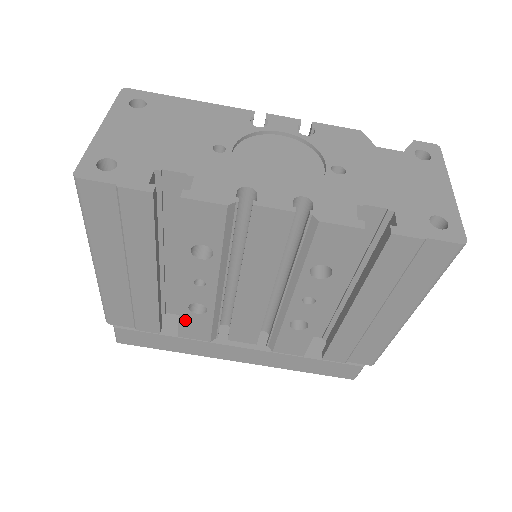
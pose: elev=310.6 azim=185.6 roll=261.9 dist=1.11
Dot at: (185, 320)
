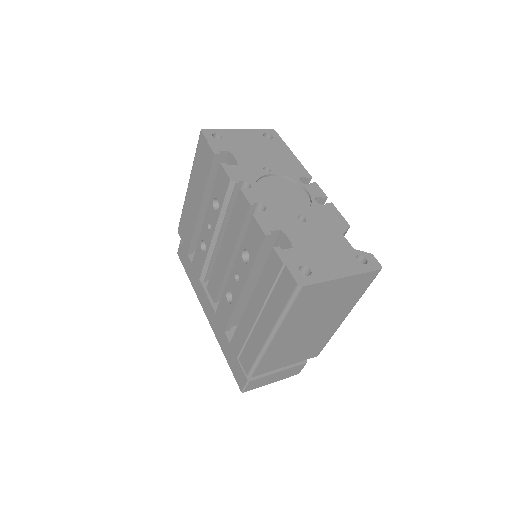
Dot at: (198, 252)
